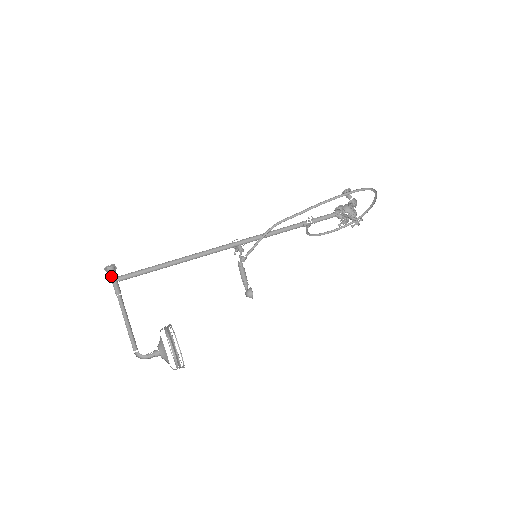
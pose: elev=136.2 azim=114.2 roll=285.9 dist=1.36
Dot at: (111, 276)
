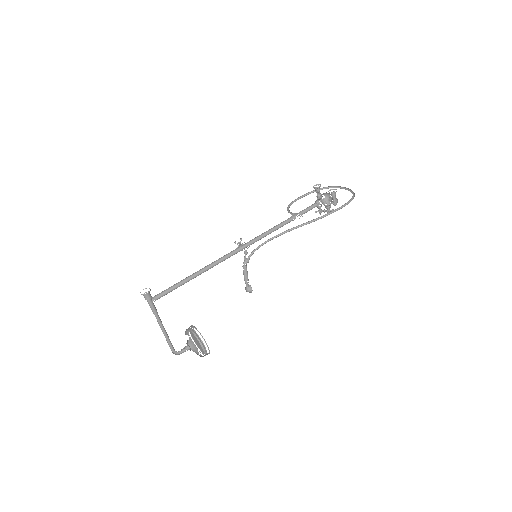
Dot at: (148, 300)
